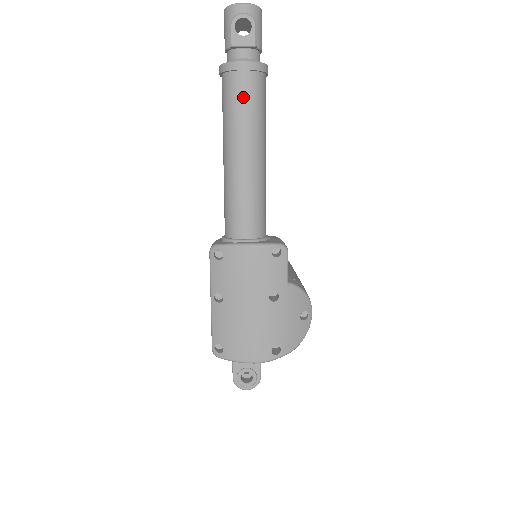
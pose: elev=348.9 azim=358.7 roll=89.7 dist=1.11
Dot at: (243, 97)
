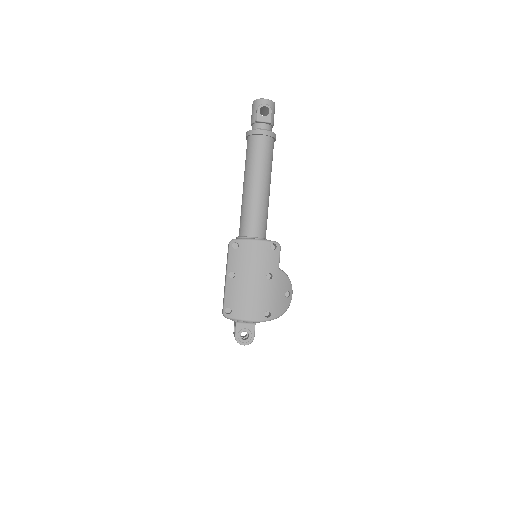
Dot at: (261, 150)
